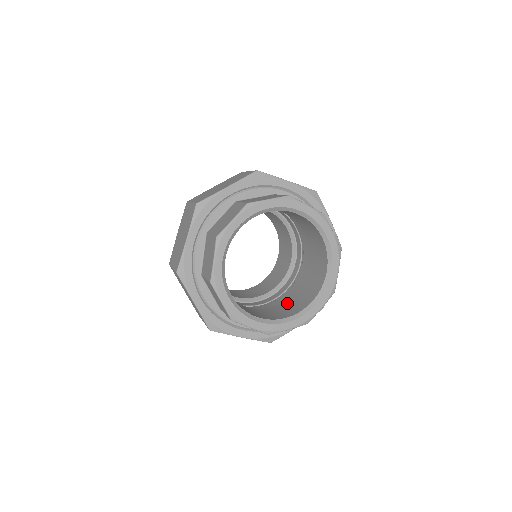
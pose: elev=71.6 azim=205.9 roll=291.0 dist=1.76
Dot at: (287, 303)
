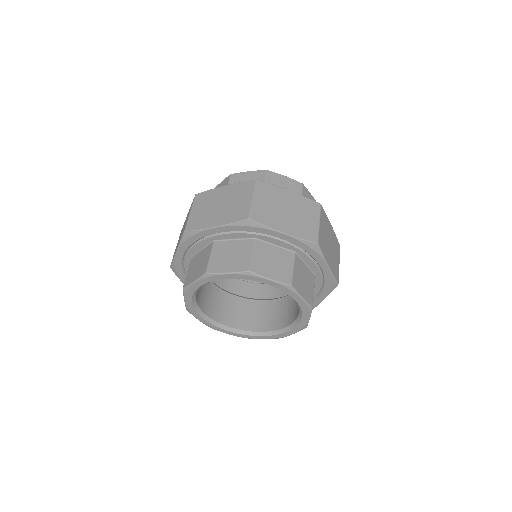
Dot at: occluded
